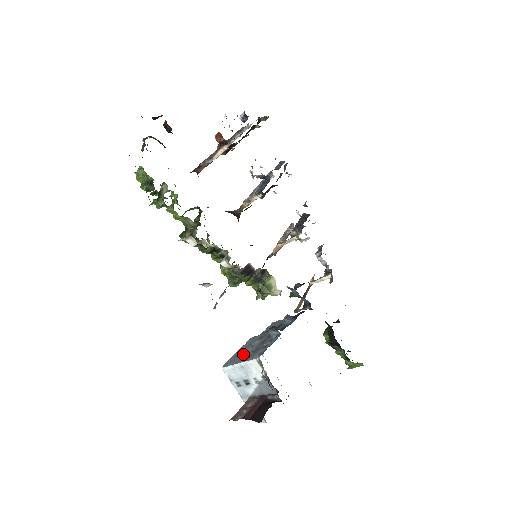
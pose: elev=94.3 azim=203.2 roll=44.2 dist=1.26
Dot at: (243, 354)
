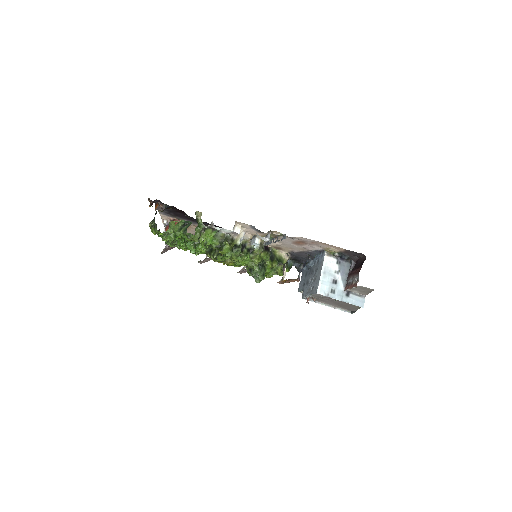
Dot at: (314, 281)
